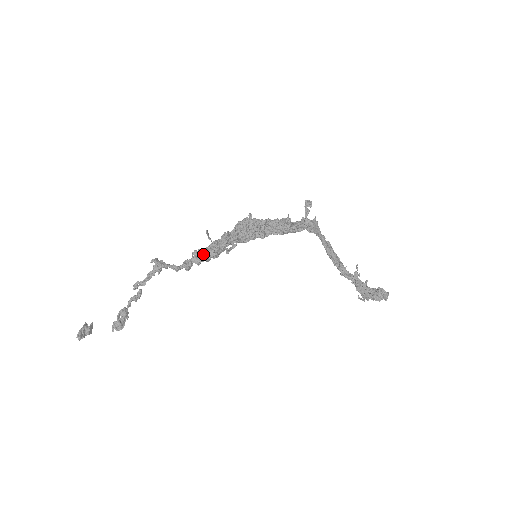
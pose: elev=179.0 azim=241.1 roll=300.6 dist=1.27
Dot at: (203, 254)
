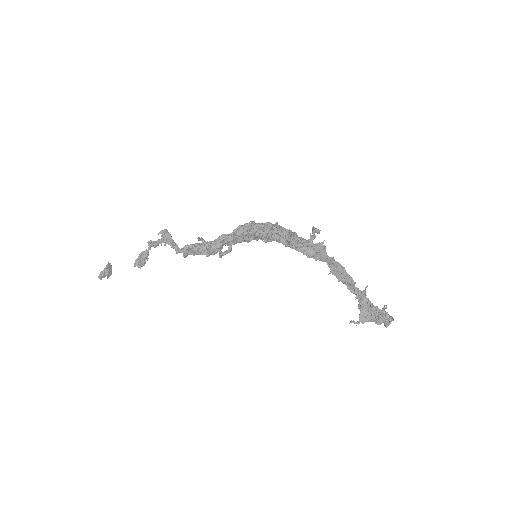
Dot at: (197, 251)
